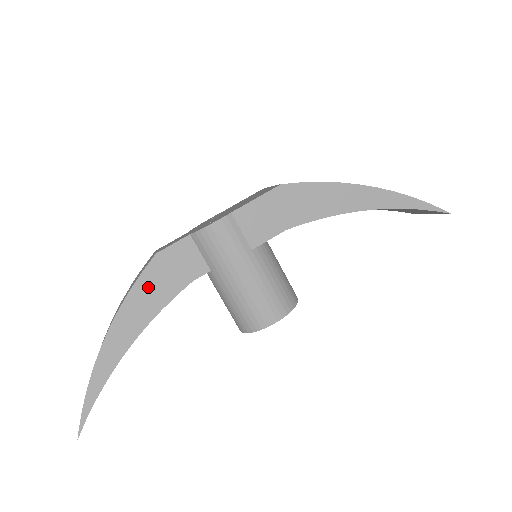
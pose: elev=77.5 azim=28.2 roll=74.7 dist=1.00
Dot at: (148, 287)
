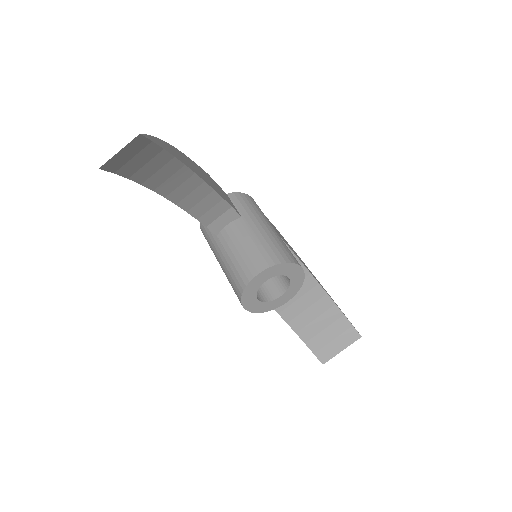
Dot at: (204, 174)
